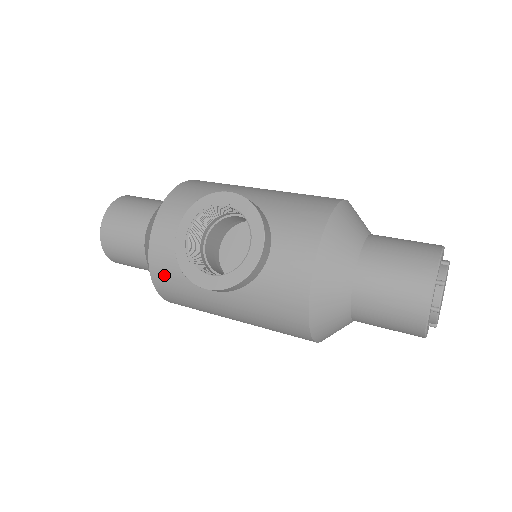
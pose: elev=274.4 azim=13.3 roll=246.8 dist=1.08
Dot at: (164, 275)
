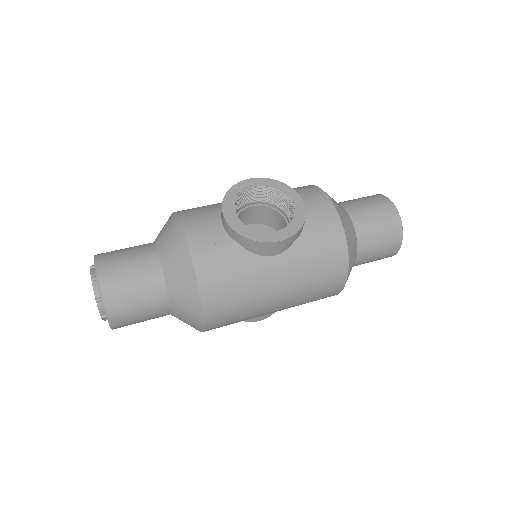
Dot at: (213, 271)
